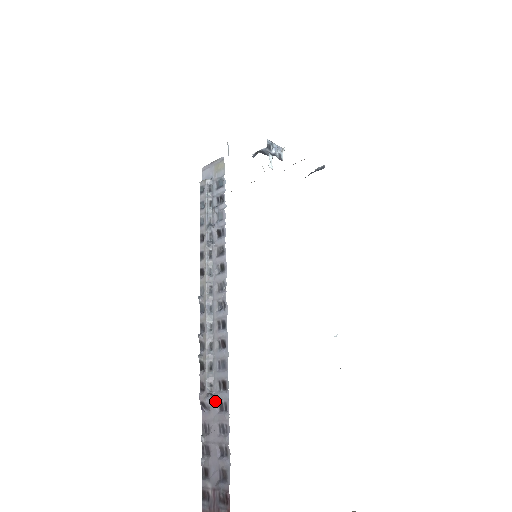
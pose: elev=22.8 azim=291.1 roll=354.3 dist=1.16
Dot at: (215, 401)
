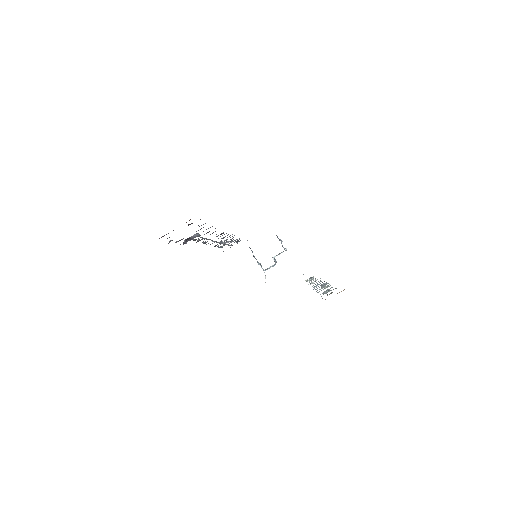
Dot at: occluded
